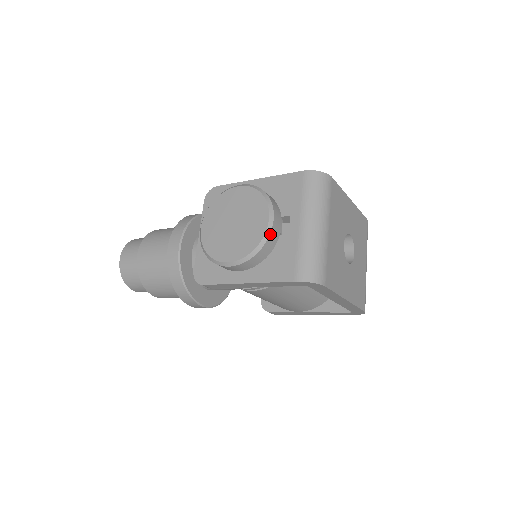
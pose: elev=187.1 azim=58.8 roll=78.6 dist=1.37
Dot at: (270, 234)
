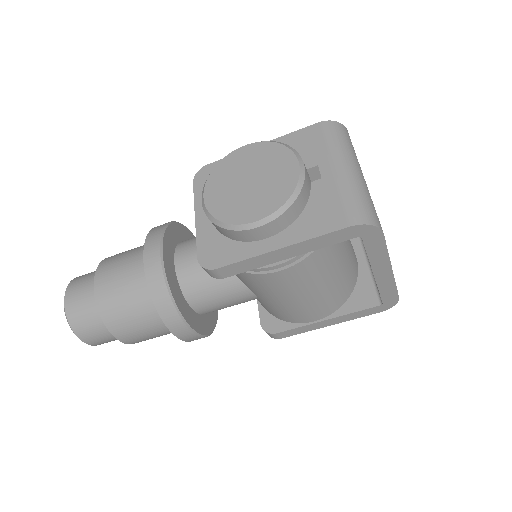
Dot at: (304, 179)
